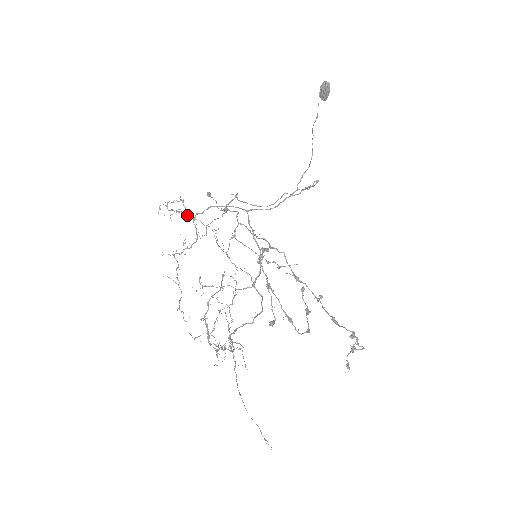
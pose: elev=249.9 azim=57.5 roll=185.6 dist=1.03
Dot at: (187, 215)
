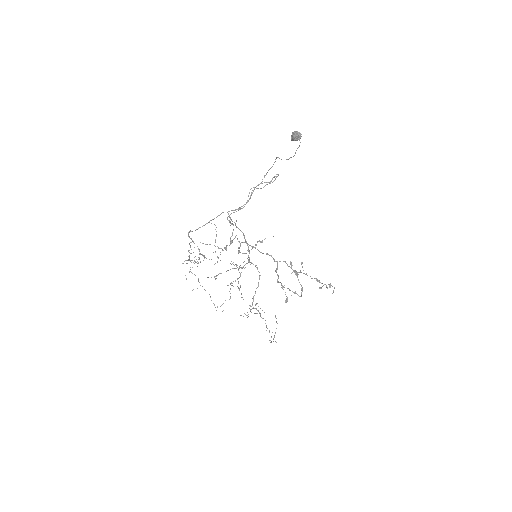
Dot at: (190, 242)
